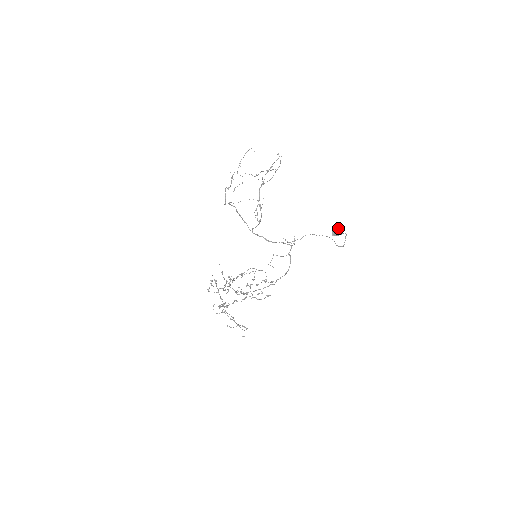
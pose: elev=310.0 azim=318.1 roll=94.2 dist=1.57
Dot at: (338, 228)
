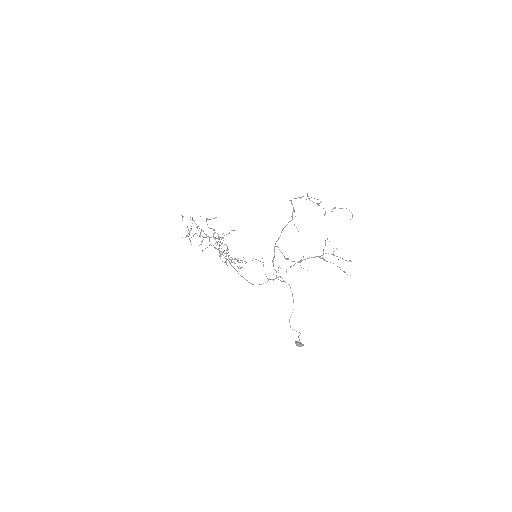
Dot at: occluded
